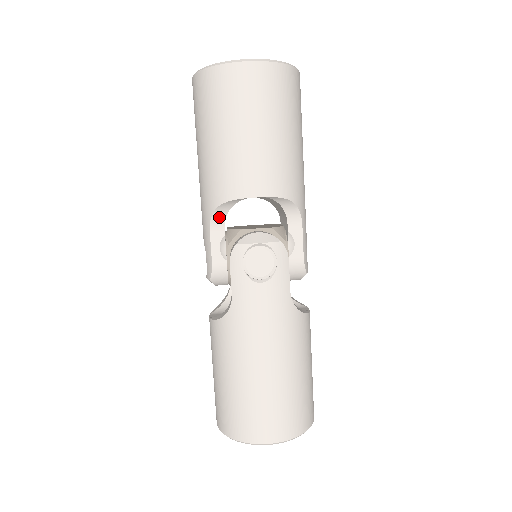
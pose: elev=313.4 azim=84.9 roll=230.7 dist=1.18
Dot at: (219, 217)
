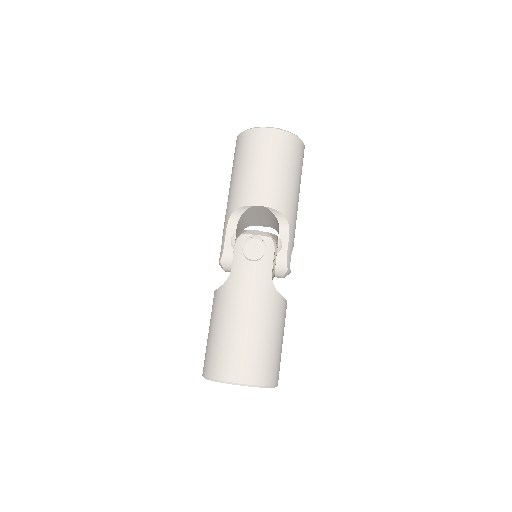
Dot at: (234, 219)
